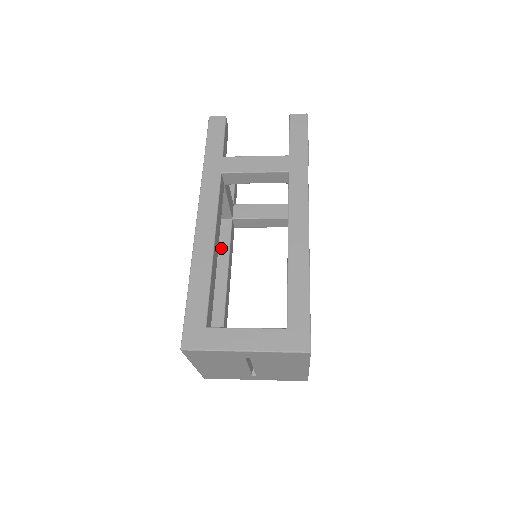
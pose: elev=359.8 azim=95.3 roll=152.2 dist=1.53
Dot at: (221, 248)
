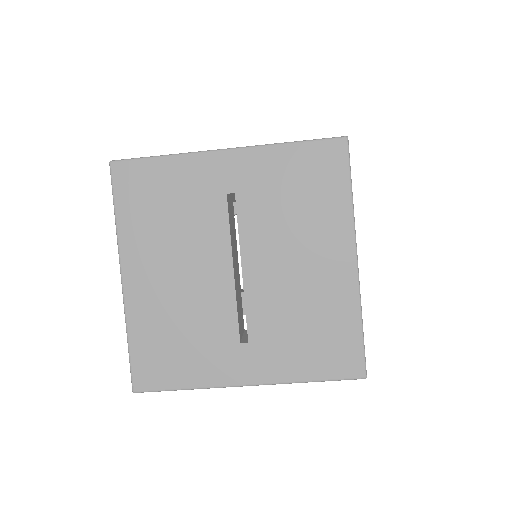
Dot at: occluded
